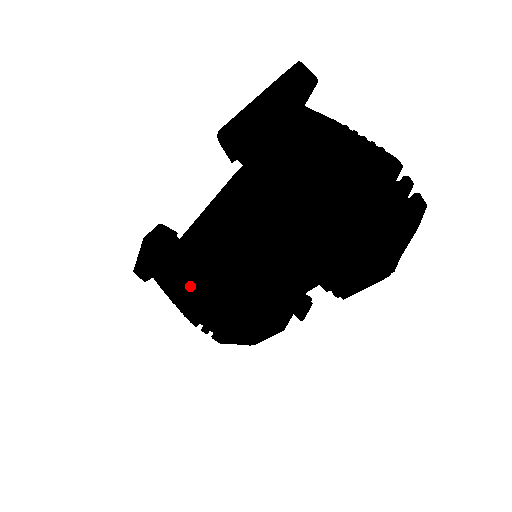
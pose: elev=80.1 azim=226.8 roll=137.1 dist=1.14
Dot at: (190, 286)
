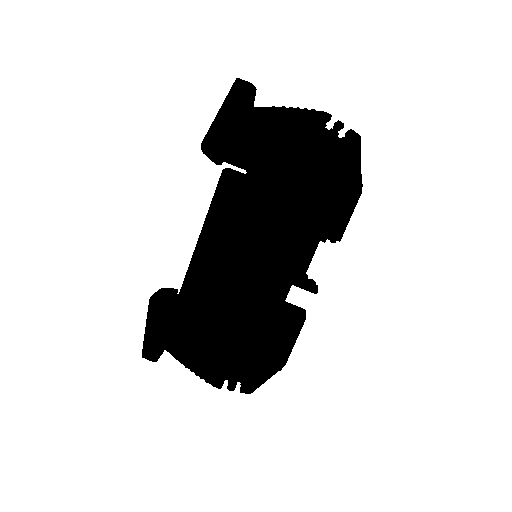
Dot at: (205, 331)
